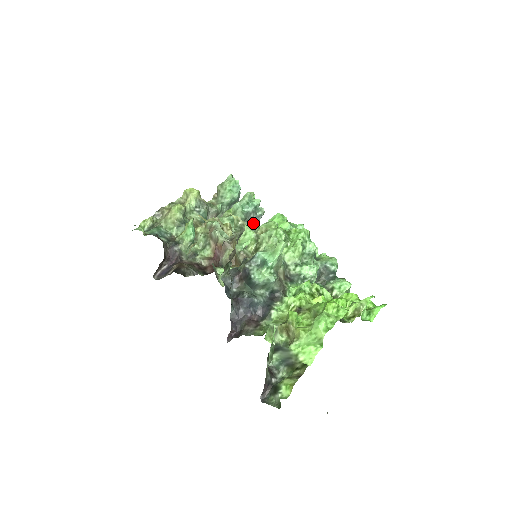
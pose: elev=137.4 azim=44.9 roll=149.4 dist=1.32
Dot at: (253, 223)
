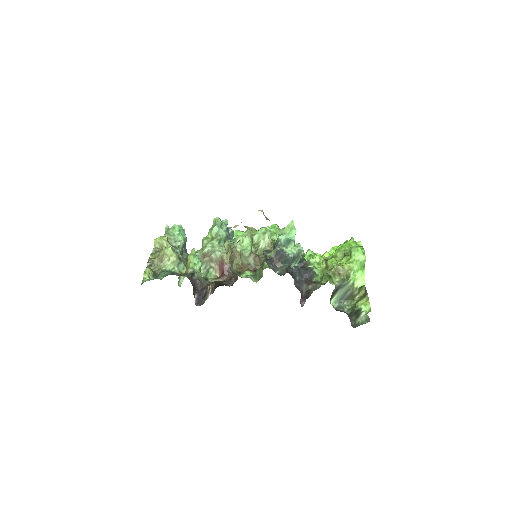
Dot at: (232, 239)
